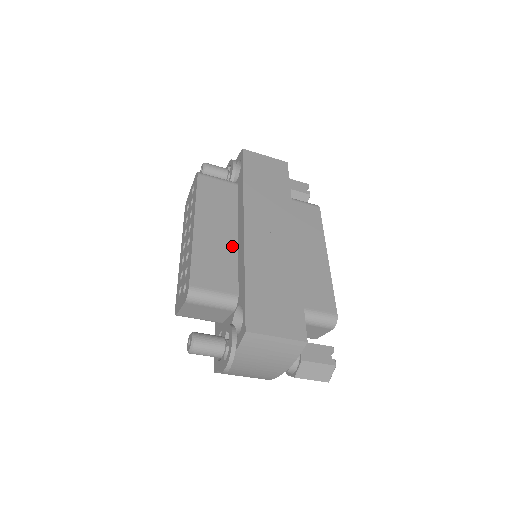
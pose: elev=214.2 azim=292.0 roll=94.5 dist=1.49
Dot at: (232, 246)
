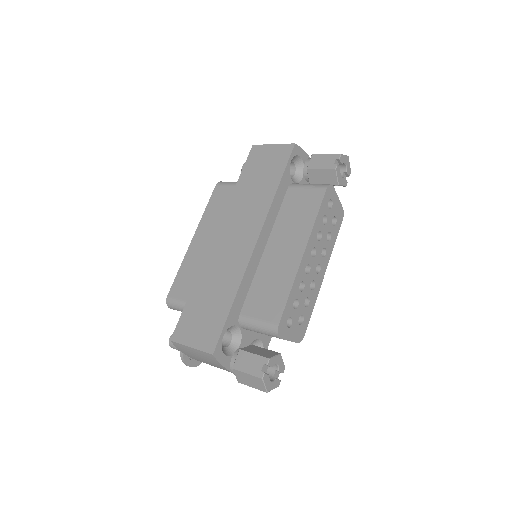
Dot at: occluded
